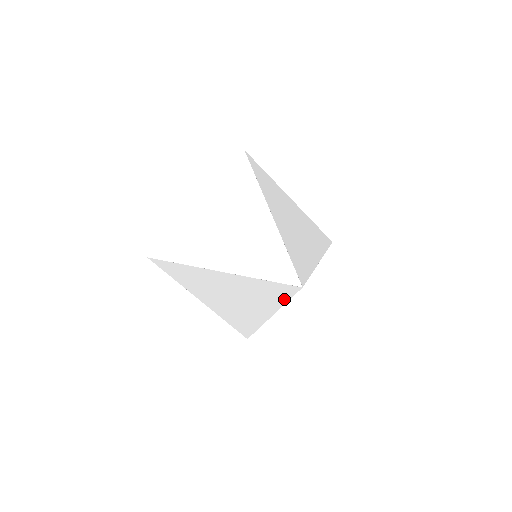
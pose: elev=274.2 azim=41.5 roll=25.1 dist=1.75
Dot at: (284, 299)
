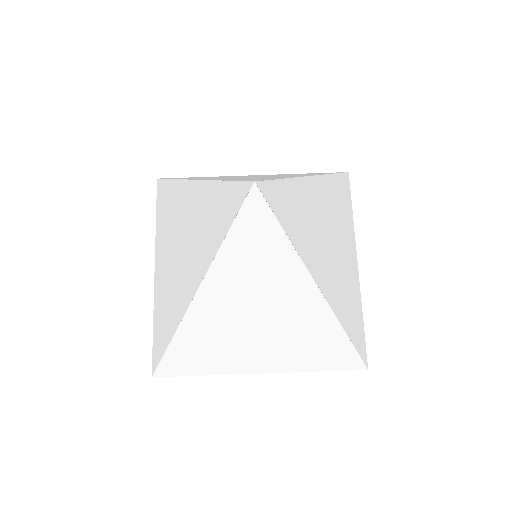
Dot at: (223, 234)
